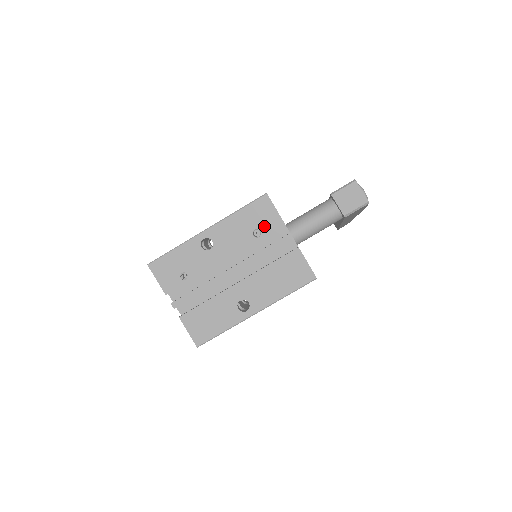
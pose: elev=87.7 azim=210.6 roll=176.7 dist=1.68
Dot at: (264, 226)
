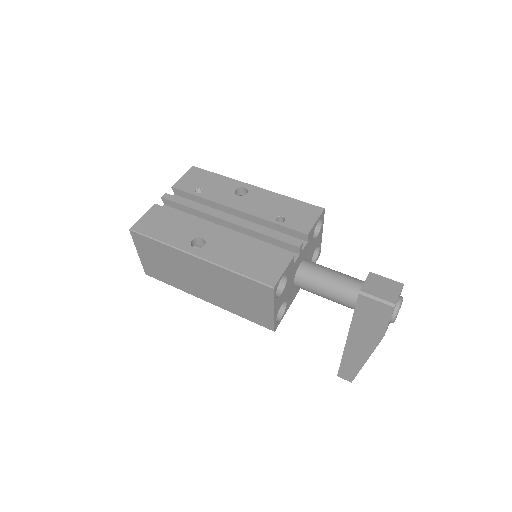
Dot at: (292, 220)
